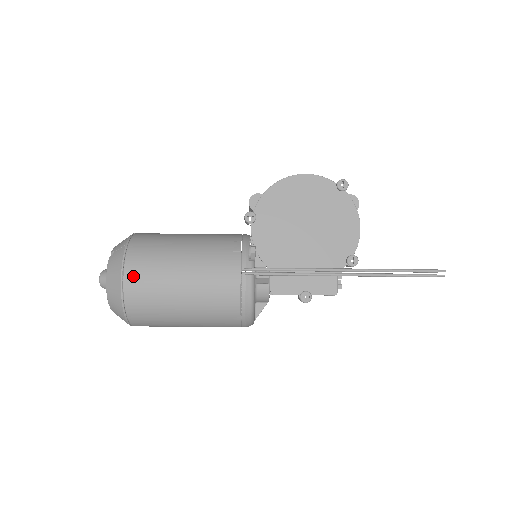
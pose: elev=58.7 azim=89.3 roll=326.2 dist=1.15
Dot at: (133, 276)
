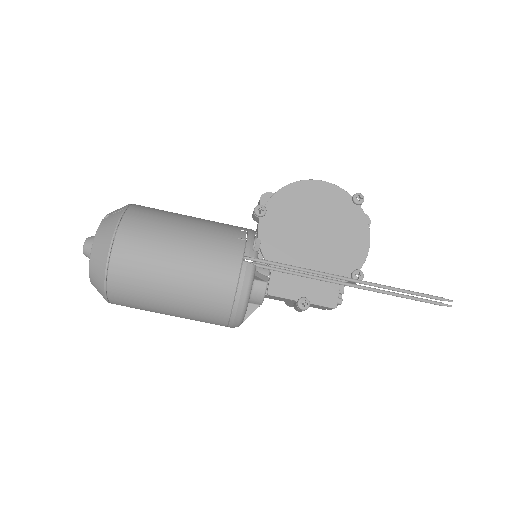
Dot at: (126, 240)
